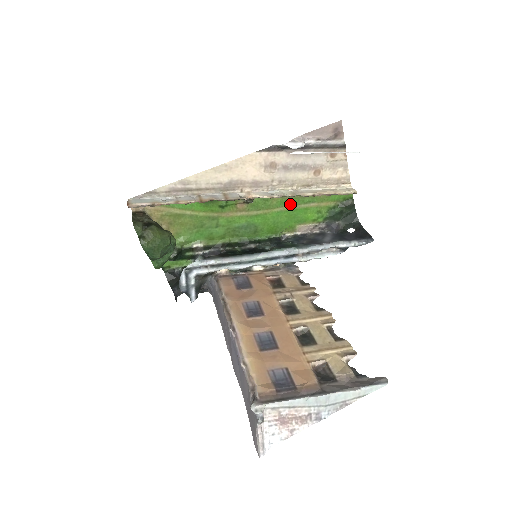
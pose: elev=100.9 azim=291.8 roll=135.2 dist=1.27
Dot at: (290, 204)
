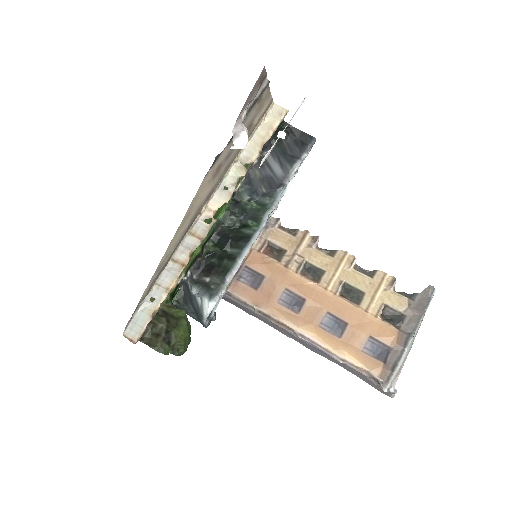
Dot at: occluded
